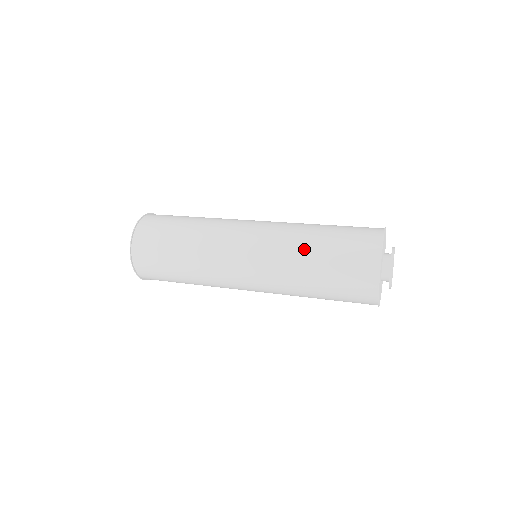
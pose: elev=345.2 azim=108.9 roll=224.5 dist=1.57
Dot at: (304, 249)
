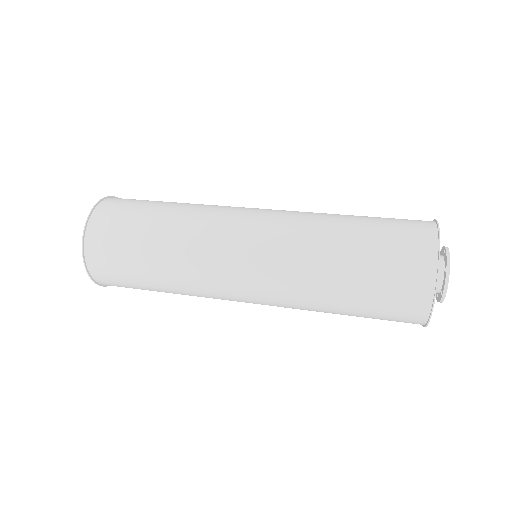
Dot at: (330, 238)
